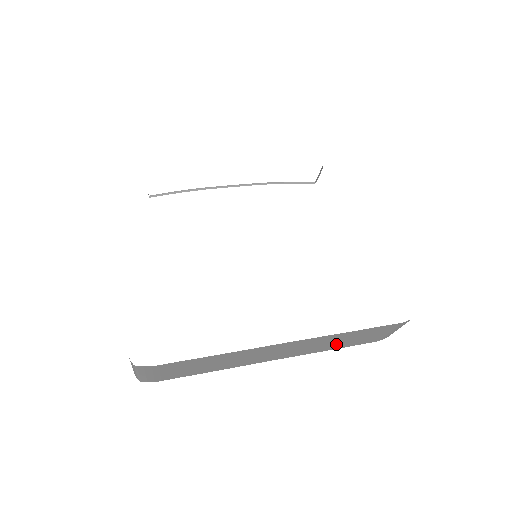
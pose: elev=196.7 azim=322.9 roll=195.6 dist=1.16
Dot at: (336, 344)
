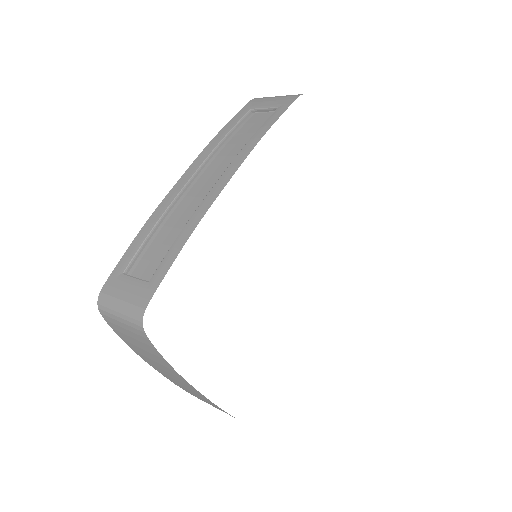
Dot at: occluded
